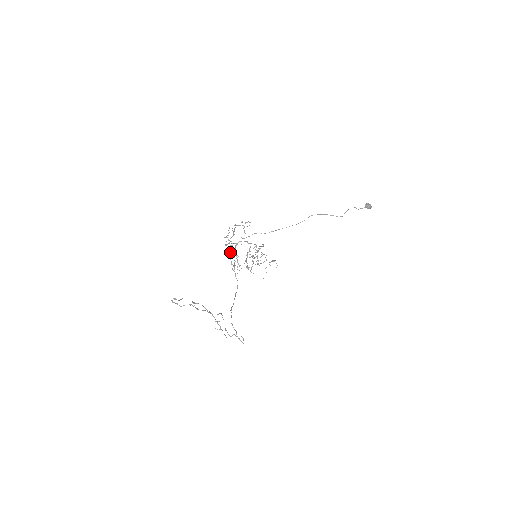
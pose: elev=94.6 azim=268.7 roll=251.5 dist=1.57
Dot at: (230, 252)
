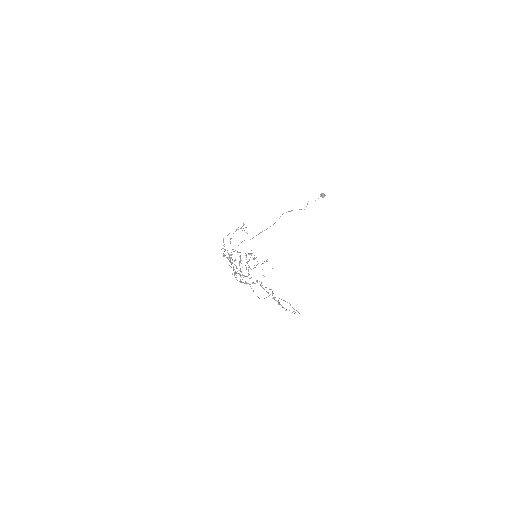
Dot at: occluded
